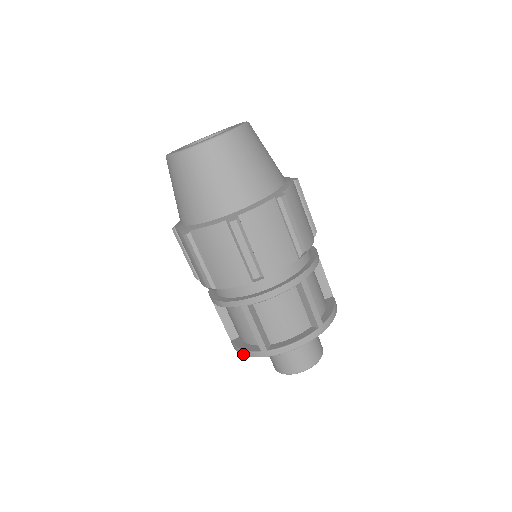
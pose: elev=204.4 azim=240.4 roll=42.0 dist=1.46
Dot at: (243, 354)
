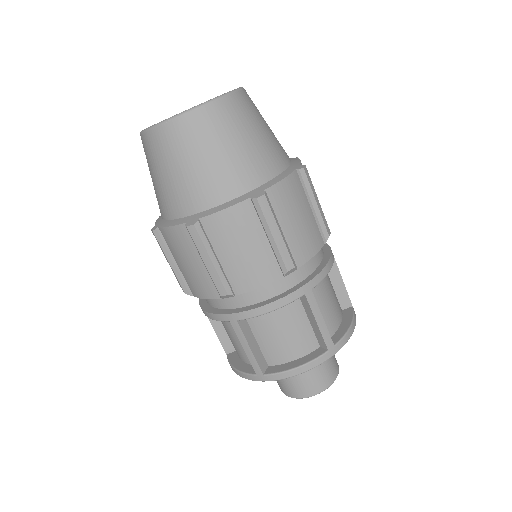
Dot at: occluded
